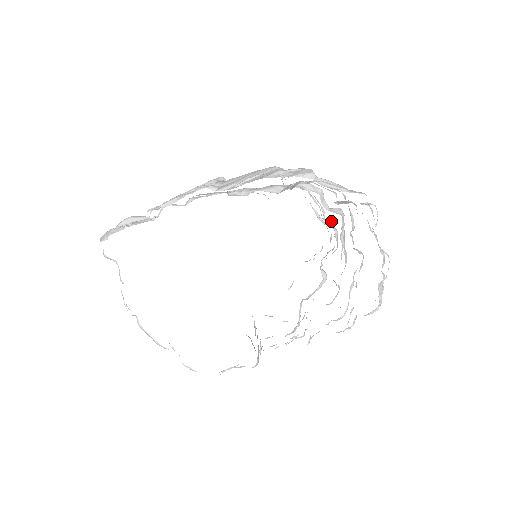
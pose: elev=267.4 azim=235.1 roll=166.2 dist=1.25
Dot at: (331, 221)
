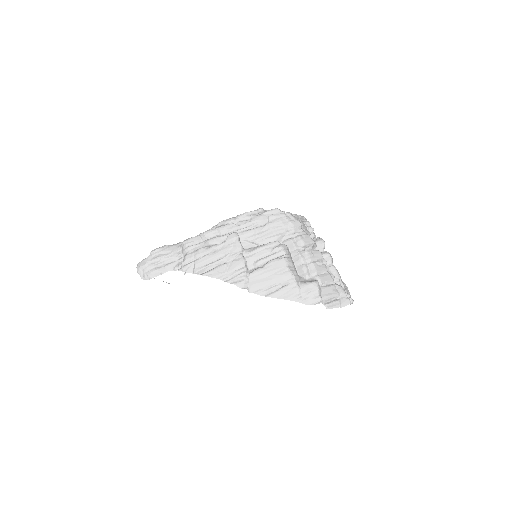
Dot at: (313, 235)
